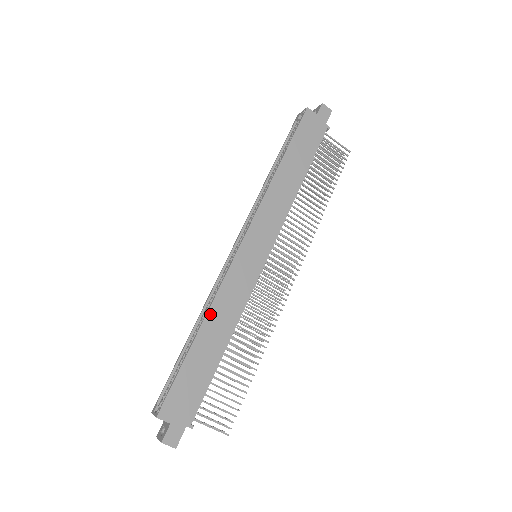
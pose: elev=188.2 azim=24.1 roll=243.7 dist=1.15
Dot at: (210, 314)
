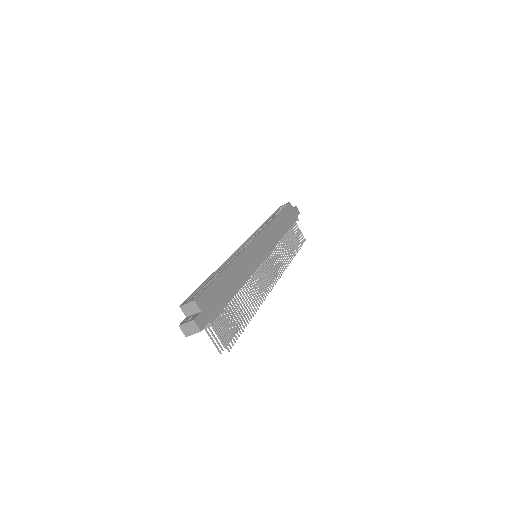
Dot at: (233, 263)
